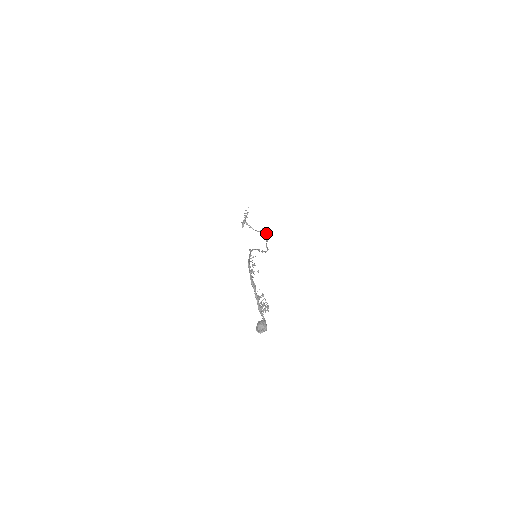
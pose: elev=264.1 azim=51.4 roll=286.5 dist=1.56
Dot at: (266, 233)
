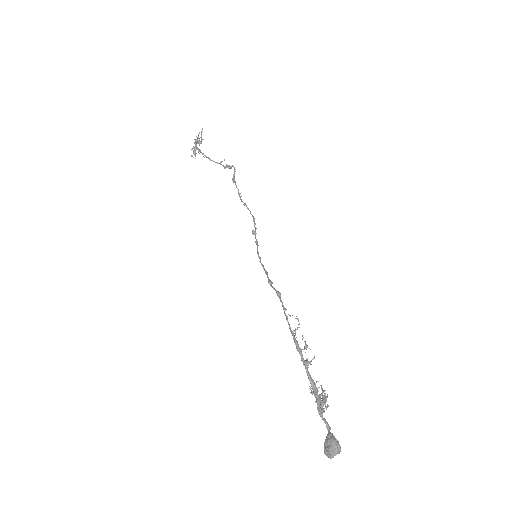
Dot at: occluded
